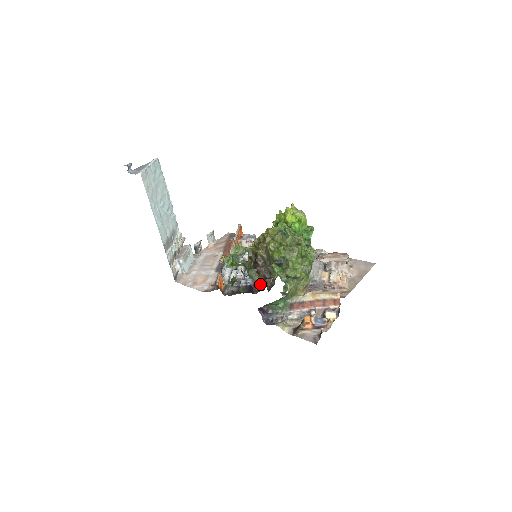
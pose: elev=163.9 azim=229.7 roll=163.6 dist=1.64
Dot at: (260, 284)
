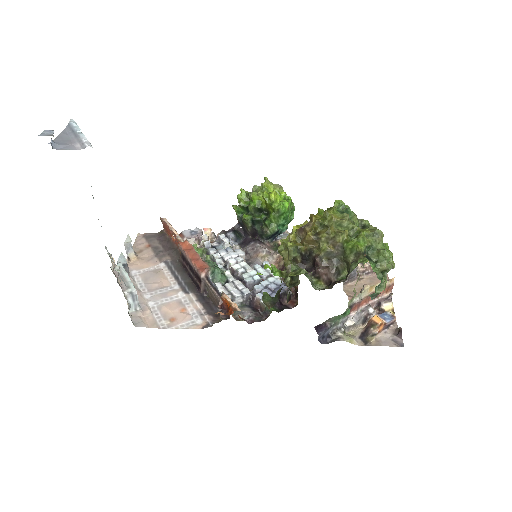
Dot at: (285, 293)
